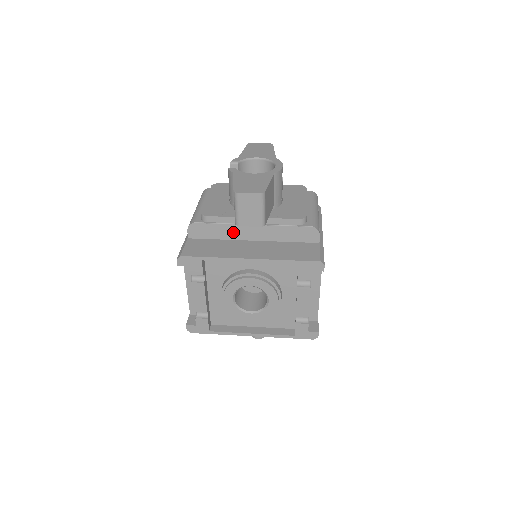
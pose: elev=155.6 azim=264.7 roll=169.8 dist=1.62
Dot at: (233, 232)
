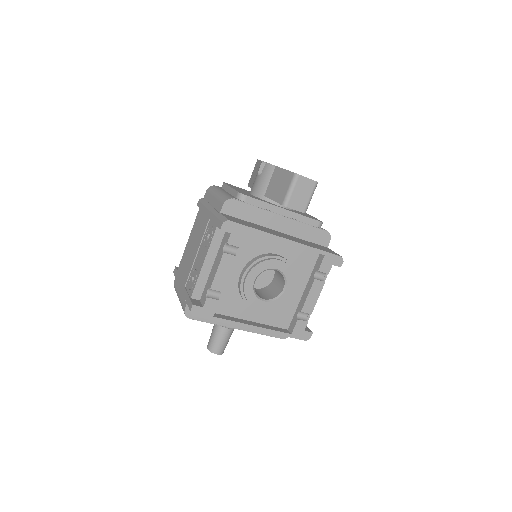
Dot at: (263, 218)
